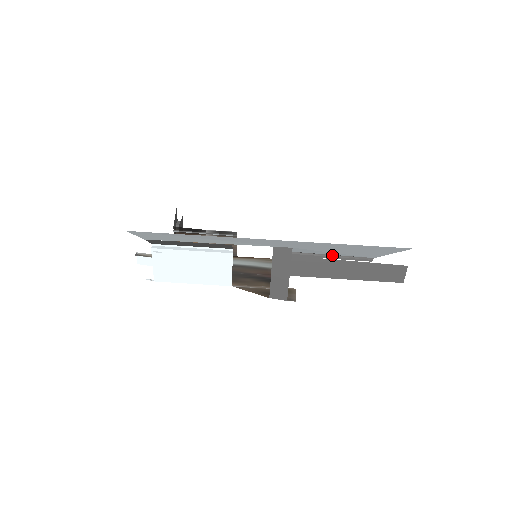
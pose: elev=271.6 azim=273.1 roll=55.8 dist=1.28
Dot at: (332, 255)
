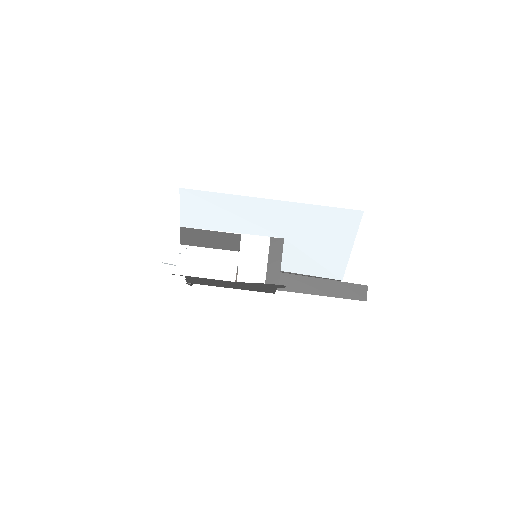
Dot at: (311, 276)
